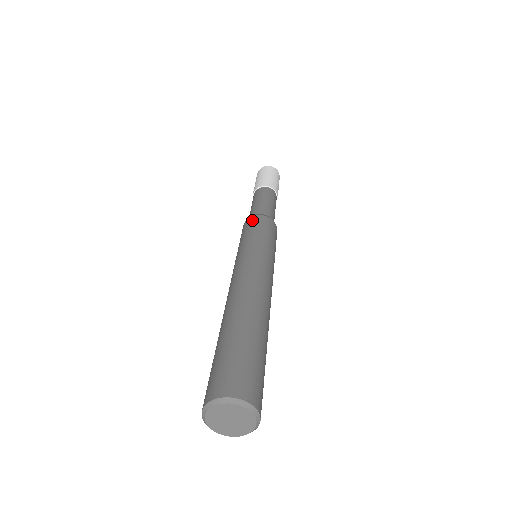
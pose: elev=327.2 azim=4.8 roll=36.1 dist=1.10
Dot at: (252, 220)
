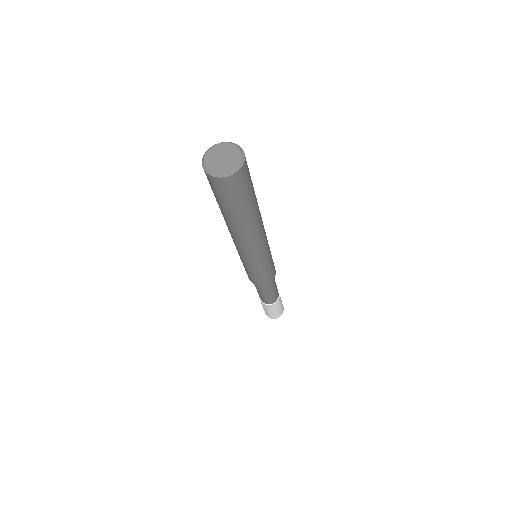
Dot at: occluded
